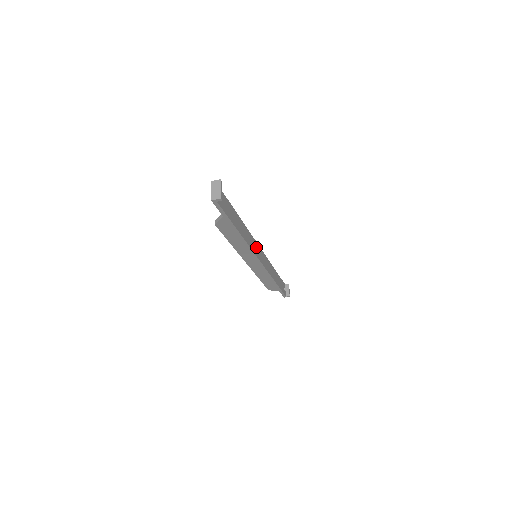
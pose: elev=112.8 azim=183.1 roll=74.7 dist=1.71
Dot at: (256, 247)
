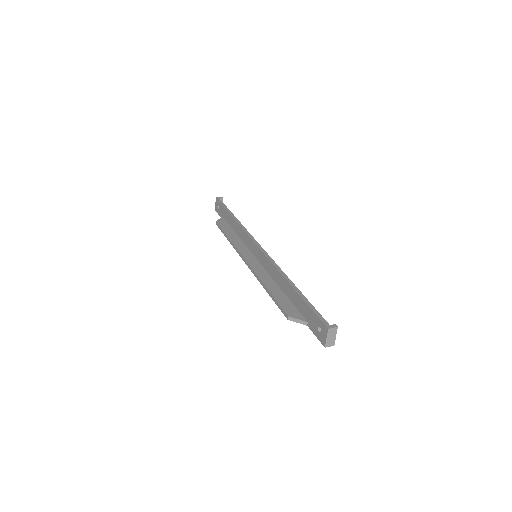
Dot at: occluded
